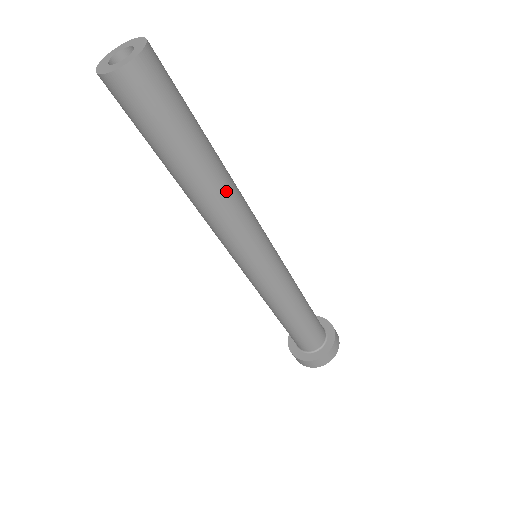
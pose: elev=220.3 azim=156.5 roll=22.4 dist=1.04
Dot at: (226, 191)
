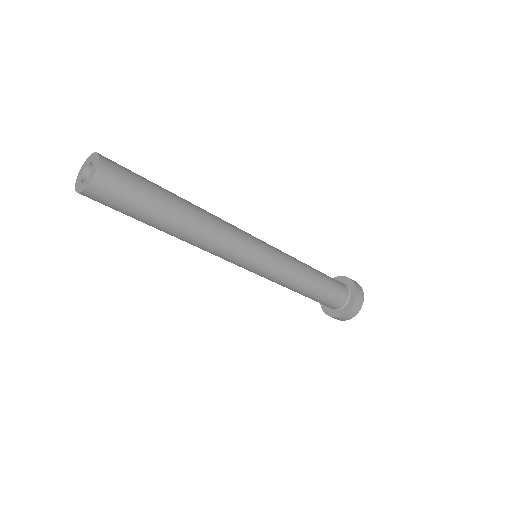
Dot at: (205, 224)
